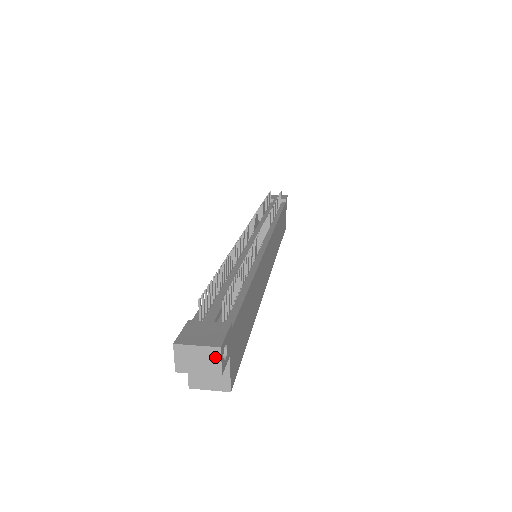
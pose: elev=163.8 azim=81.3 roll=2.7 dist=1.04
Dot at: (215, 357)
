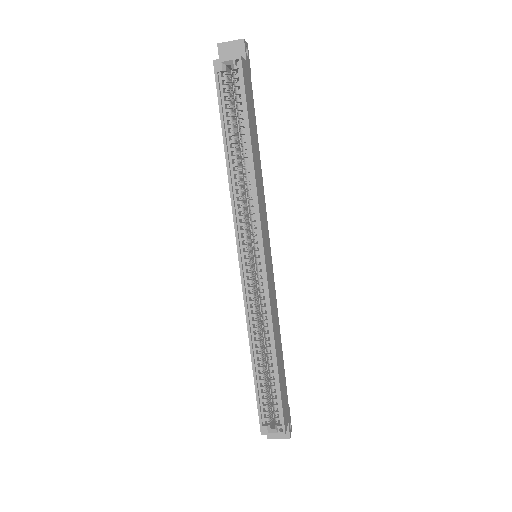
Dot at: occluded
